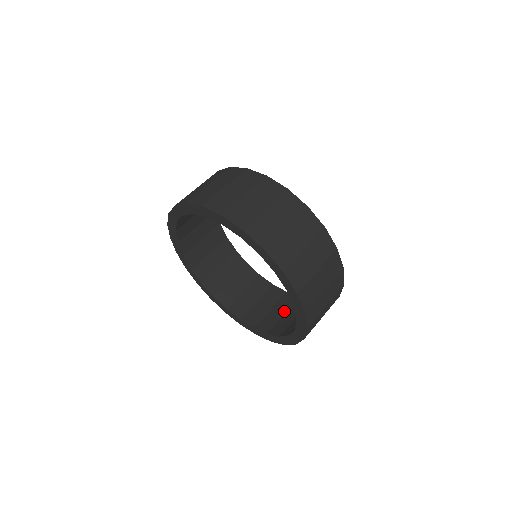
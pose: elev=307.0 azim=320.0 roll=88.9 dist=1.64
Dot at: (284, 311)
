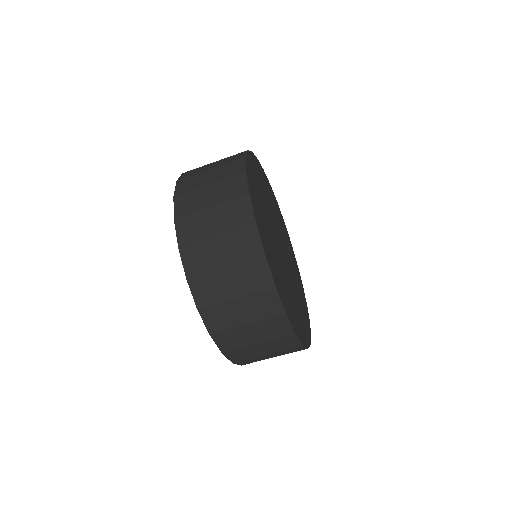
Dot at: occluded
